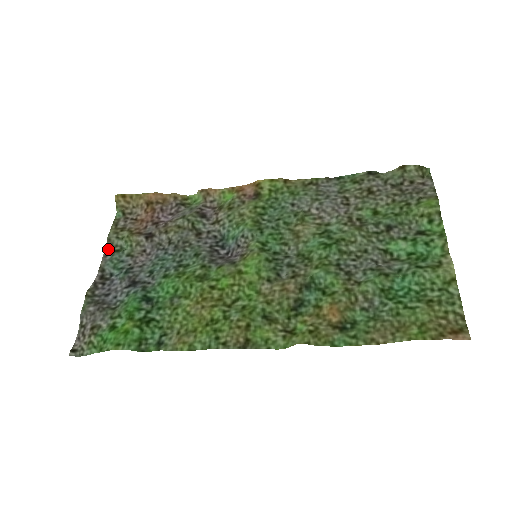
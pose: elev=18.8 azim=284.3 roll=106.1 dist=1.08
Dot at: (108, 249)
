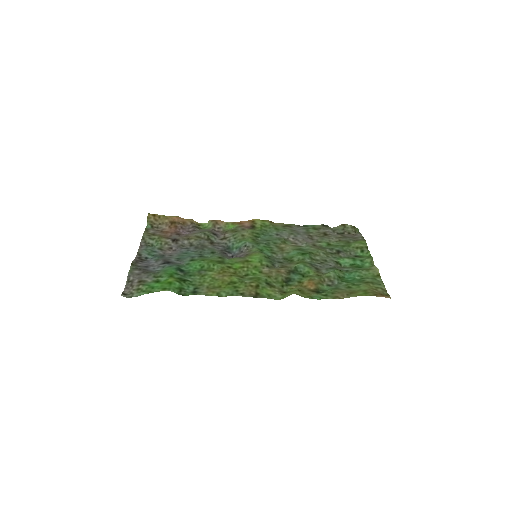
Dot at: (143, 244)
